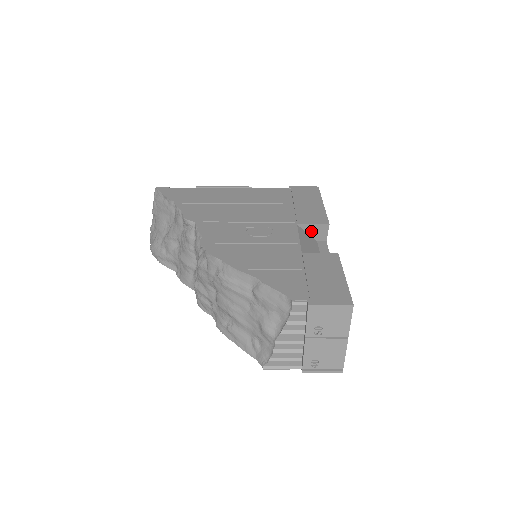
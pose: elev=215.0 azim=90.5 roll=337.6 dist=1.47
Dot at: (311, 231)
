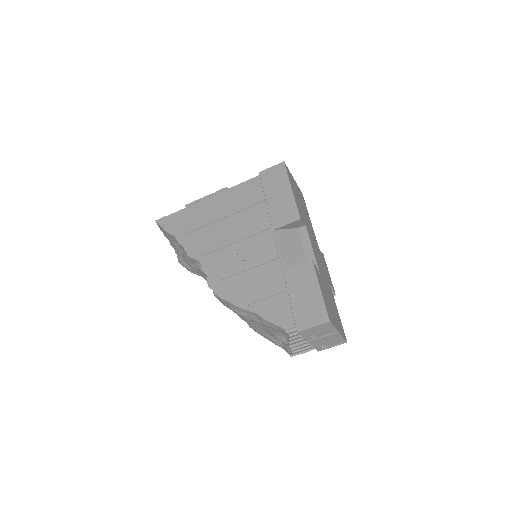
Dot at: (289, 227)
